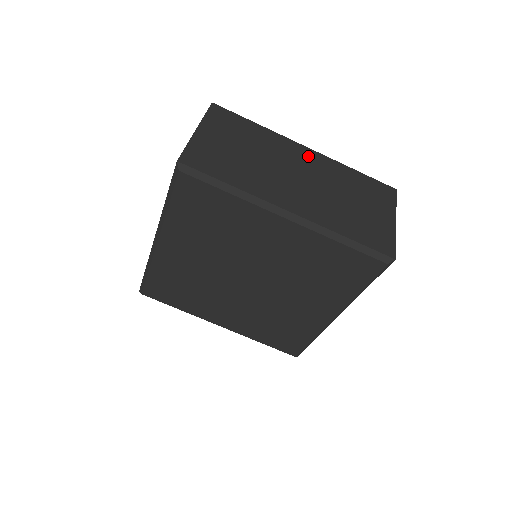
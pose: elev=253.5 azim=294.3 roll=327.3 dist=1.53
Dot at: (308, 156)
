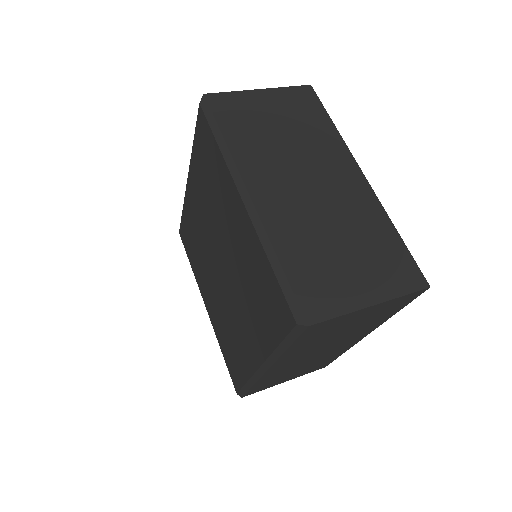
Dot at: (352, 180)
